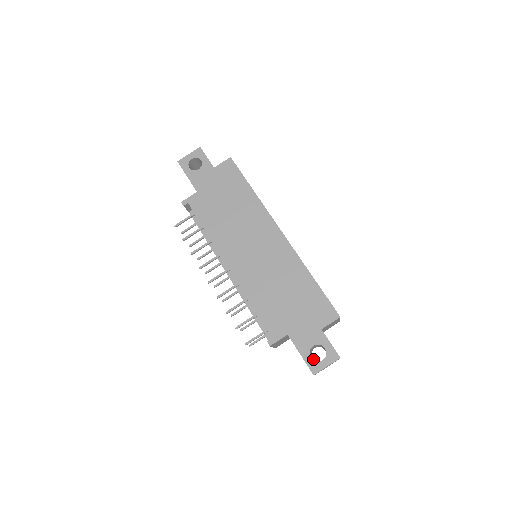
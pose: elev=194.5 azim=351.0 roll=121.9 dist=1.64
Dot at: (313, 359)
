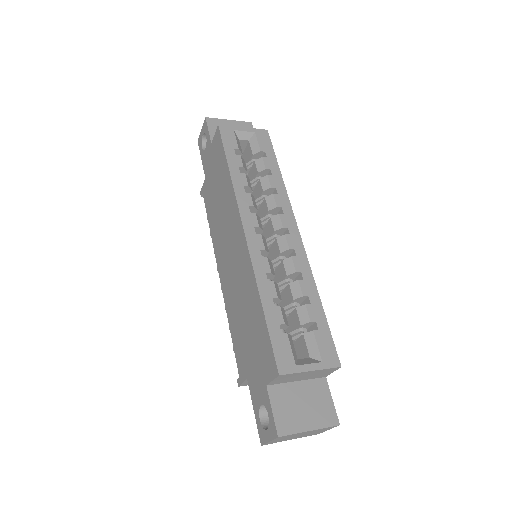
Dot at: occluded
